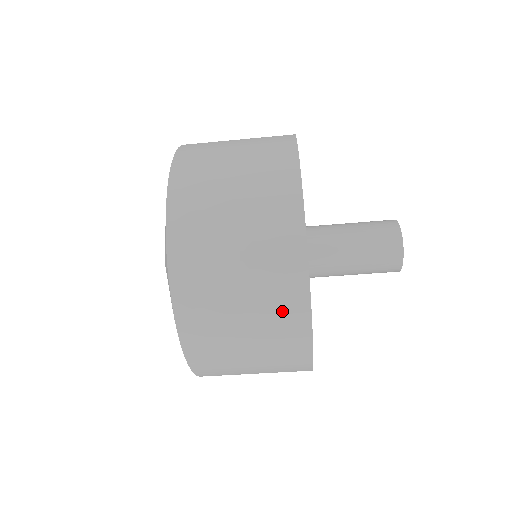
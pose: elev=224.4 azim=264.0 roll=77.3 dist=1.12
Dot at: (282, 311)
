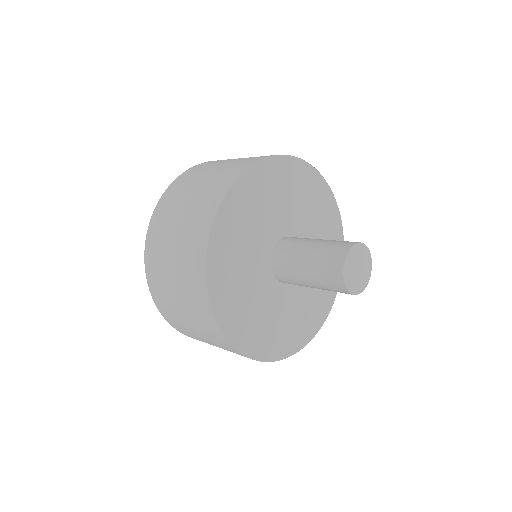
Dot at: occluded
